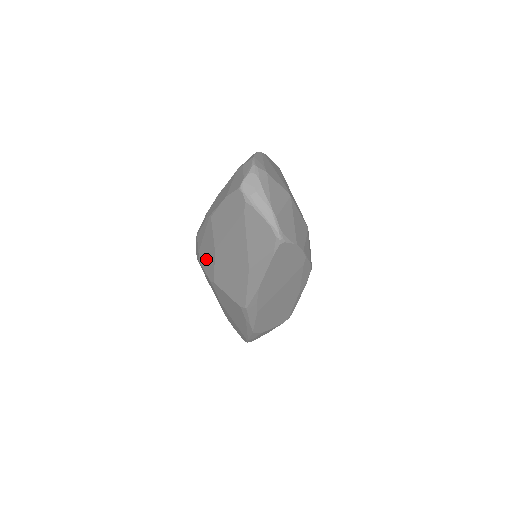
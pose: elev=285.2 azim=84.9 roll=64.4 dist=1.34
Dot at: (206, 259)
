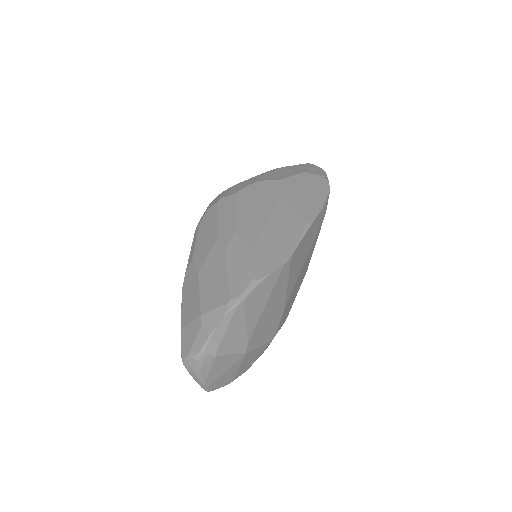
Dot at: occluded
